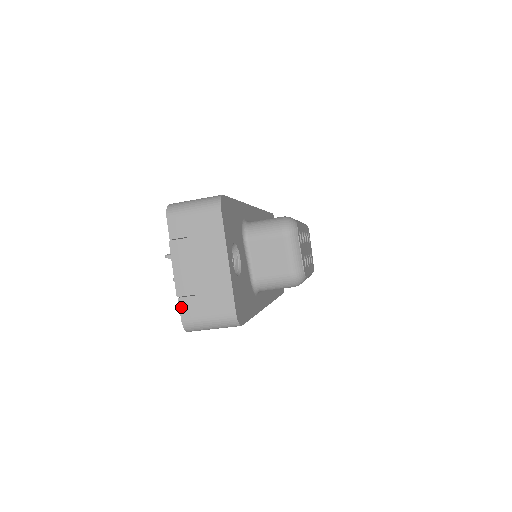
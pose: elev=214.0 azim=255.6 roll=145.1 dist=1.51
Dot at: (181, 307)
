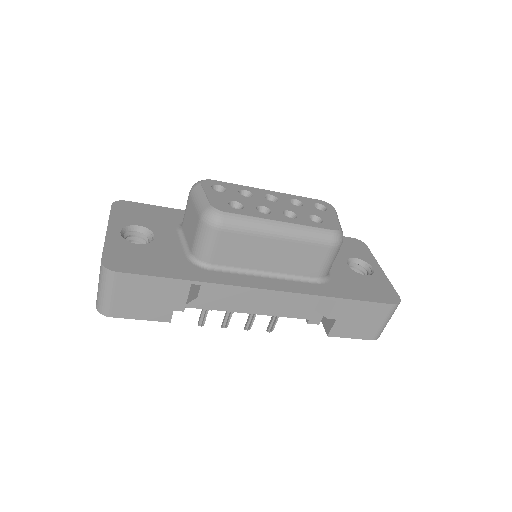
Dot at: occluded
